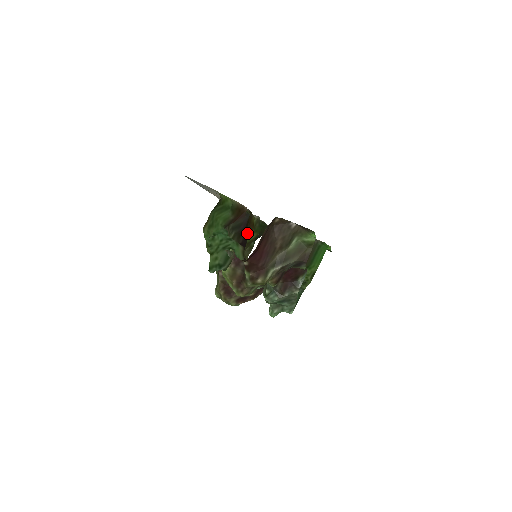
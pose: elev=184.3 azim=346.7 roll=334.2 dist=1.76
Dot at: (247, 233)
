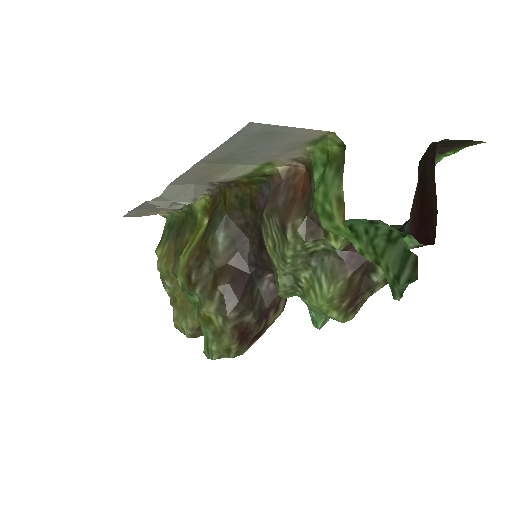
Dot at: (202, 231)
